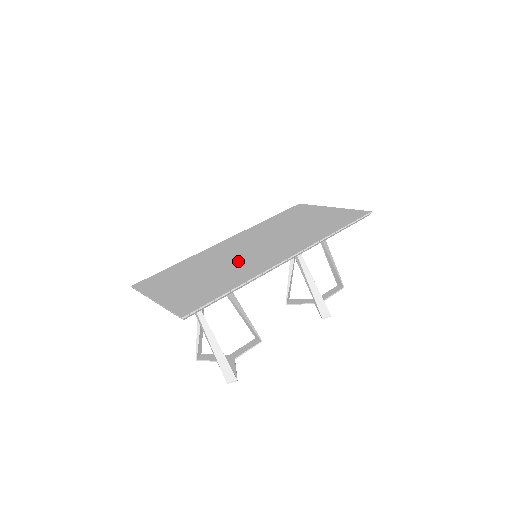
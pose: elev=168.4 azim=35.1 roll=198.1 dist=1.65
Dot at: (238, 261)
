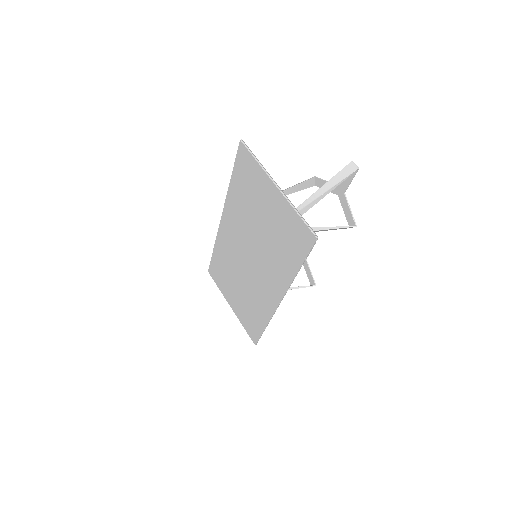
Dot at: (249, 281)
